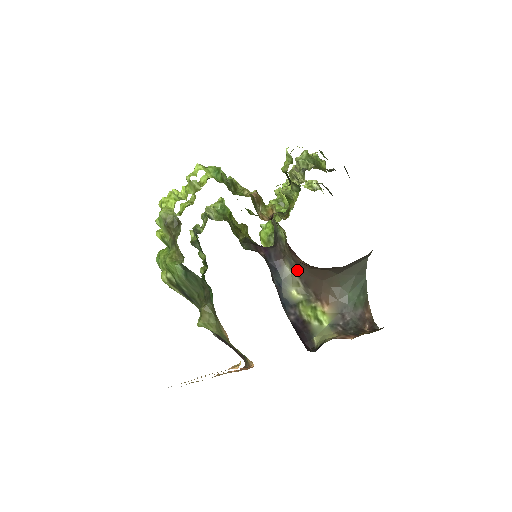
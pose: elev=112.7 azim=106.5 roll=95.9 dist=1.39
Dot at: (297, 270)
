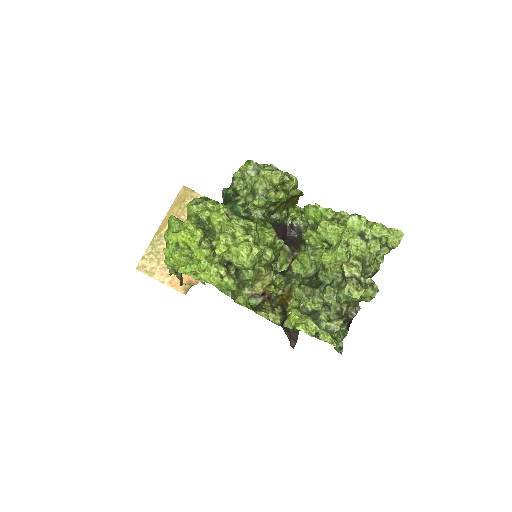
Dot at: occluded
